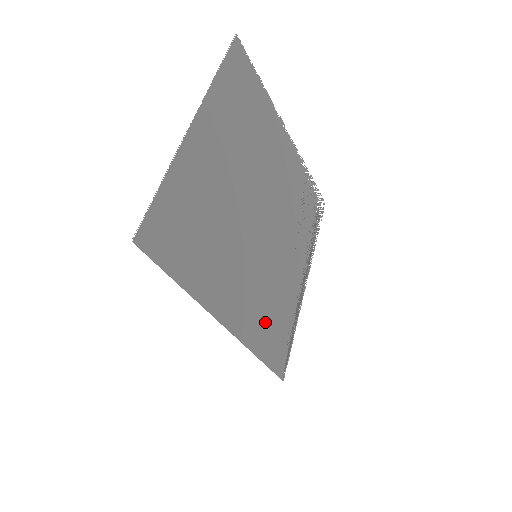
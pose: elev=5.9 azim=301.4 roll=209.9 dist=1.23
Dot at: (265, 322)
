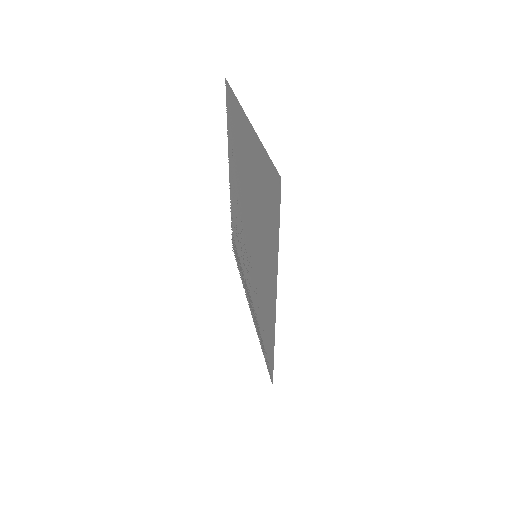
Dot at: (266, 320)
